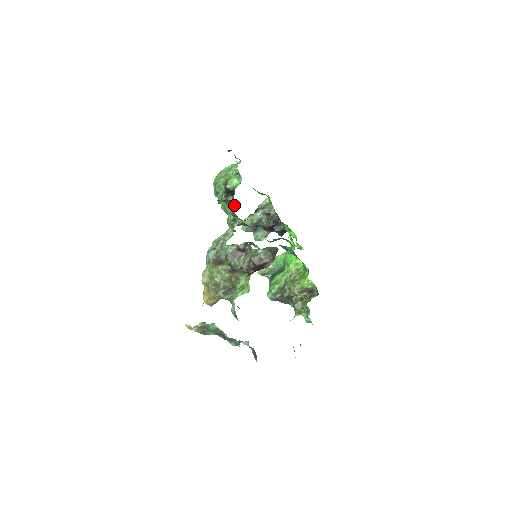
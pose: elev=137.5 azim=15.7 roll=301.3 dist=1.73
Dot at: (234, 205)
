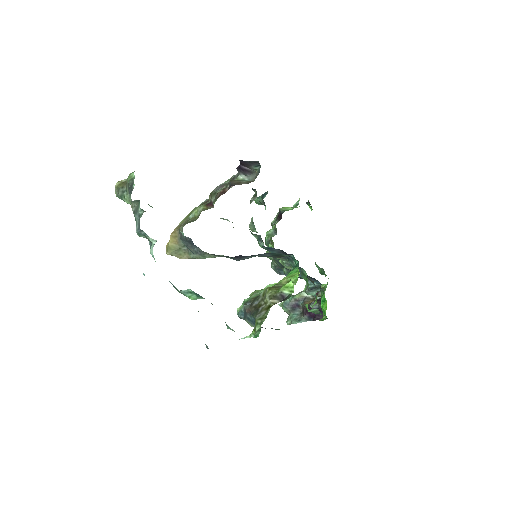
Dot at: (276, 229)
